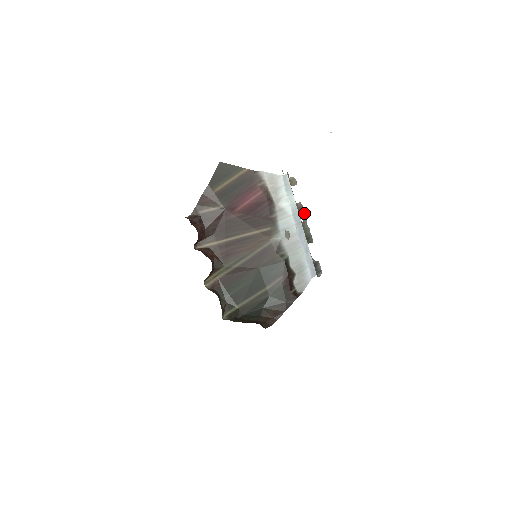
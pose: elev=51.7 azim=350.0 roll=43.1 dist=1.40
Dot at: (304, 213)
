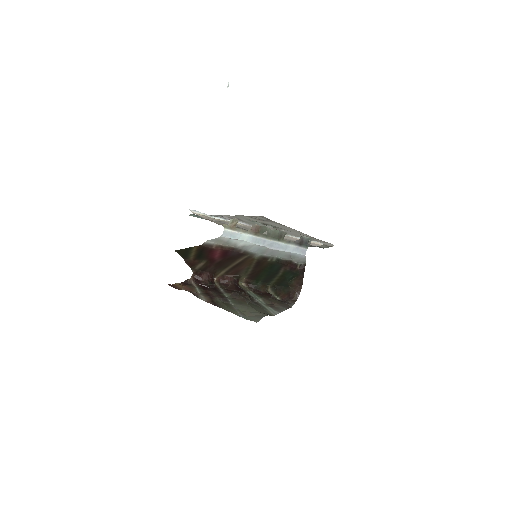
Dot at: (262, 227)
